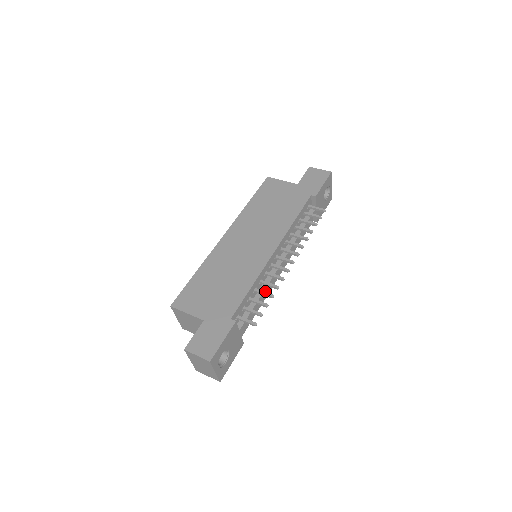
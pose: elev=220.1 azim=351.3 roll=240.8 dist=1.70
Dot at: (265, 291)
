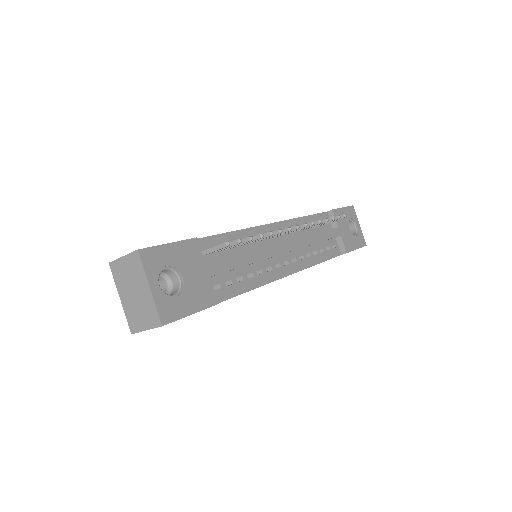
Dot at: (258, 254)
